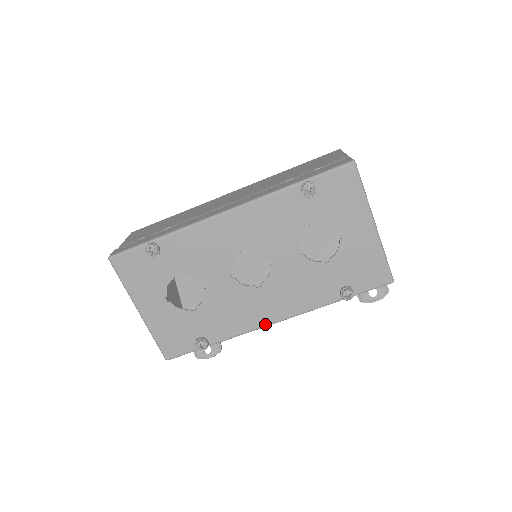
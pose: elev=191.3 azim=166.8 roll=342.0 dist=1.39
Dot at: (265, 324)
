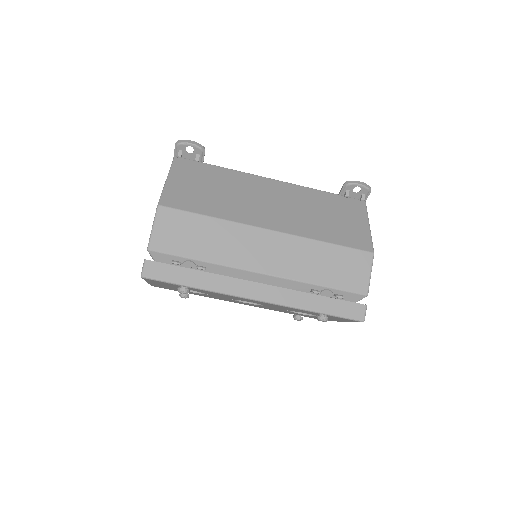
Dot at: (235, 302)
